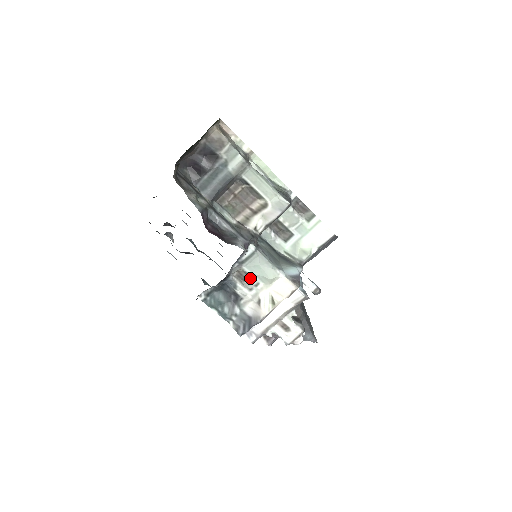
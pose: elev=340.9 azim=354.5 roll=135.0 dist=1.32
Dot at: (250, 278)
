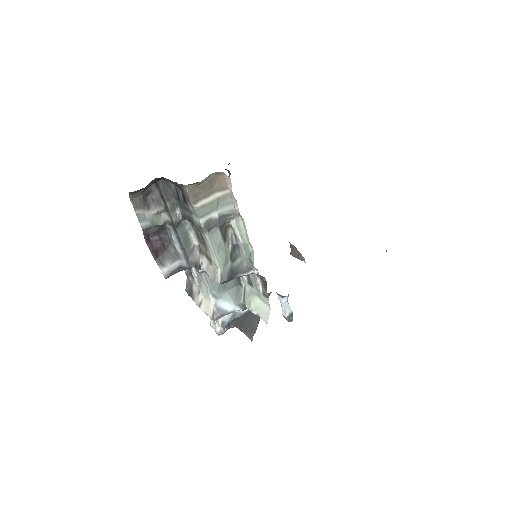
Dot at: occluded
